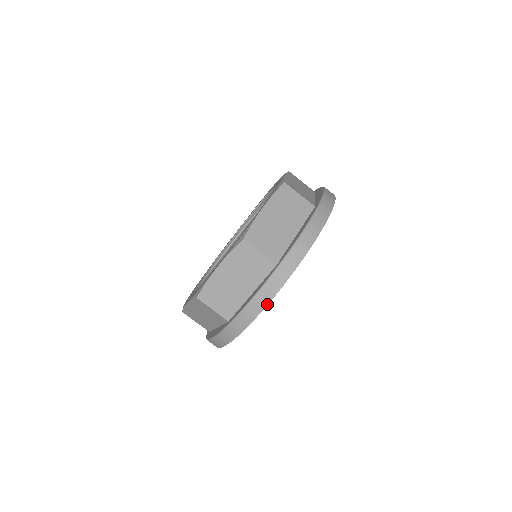
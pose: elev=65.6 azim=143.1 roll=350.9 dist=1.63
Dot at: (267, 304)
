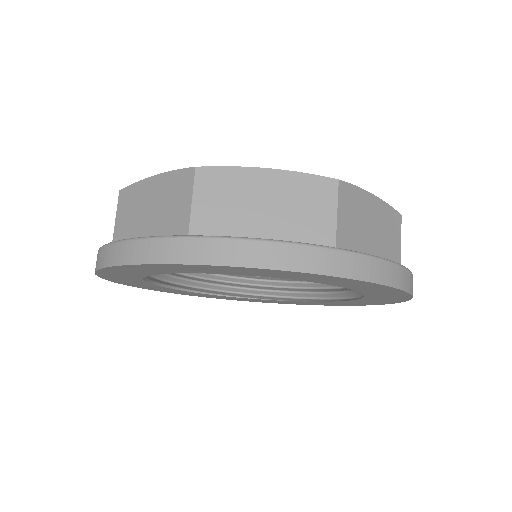
Dot at: (277, 268)
